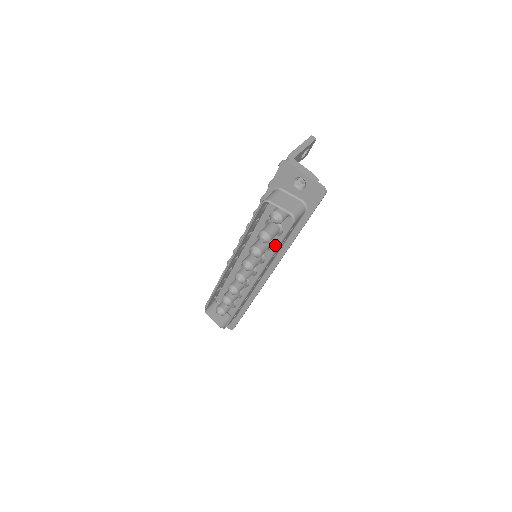
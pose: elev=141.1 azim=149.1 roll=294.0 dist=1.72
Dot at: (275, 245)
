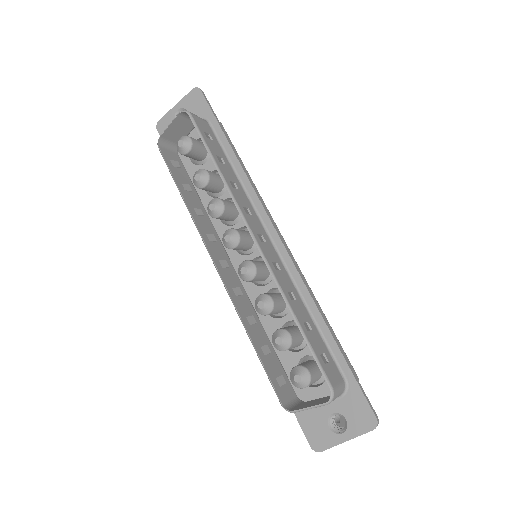
Dot at: occluded
